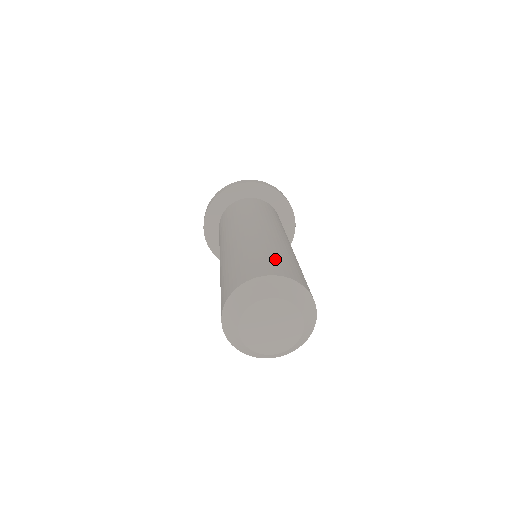
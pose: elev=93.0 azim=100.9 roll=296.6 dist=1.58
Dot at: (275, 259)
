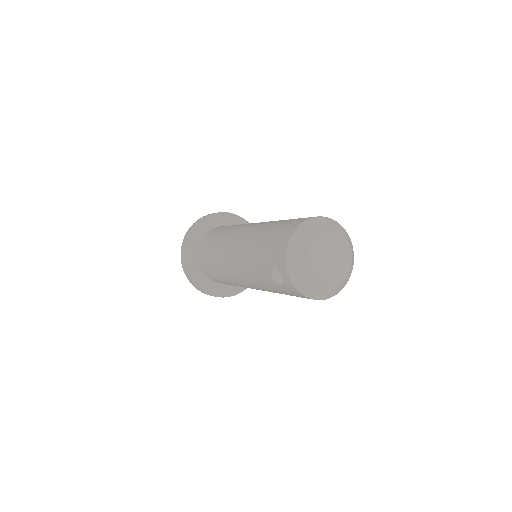
Dot at: (298, 218)
